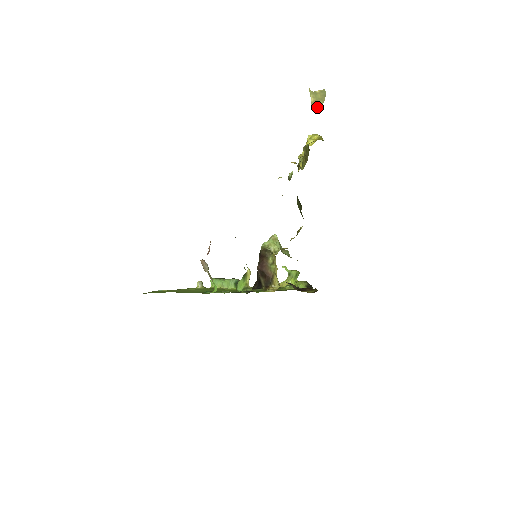
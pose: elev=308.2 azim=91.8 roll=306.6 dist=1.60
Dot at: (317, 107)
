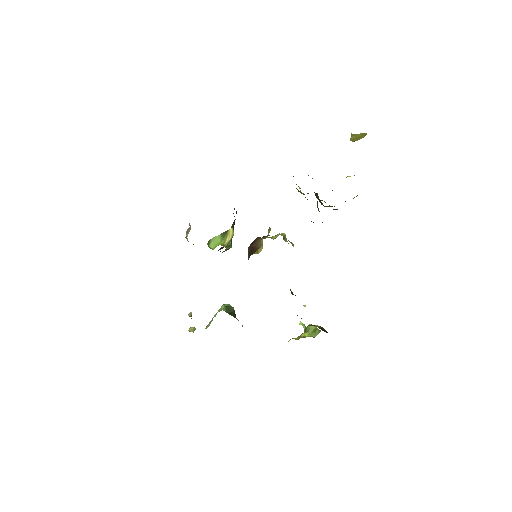
Dot at: (356, 140)
